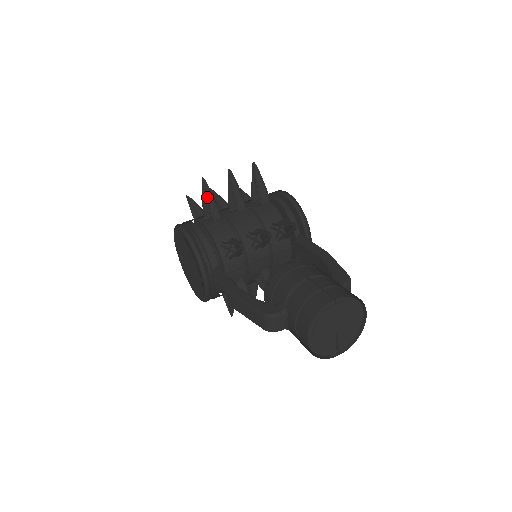
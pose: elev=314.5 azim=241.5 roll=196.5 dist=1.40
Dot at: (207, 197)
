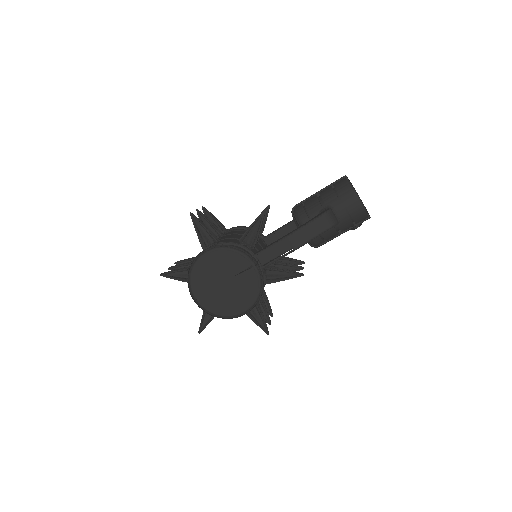
Dot at: (202, 225)
